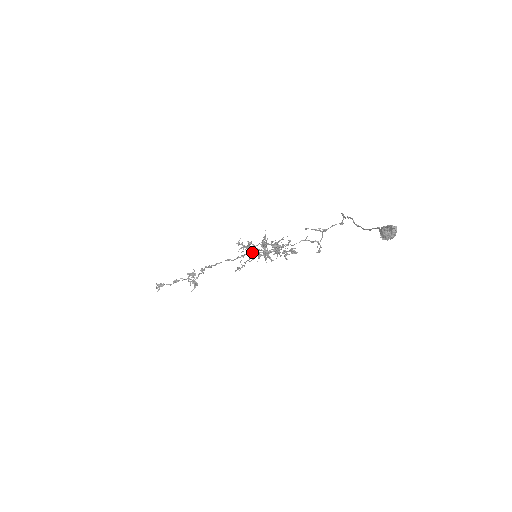
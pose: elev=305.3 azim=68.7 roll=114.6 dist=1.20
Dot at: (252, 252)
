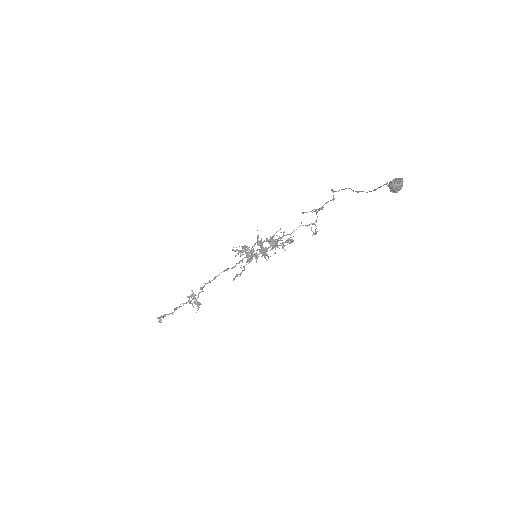
Dot at: (251, 254)
